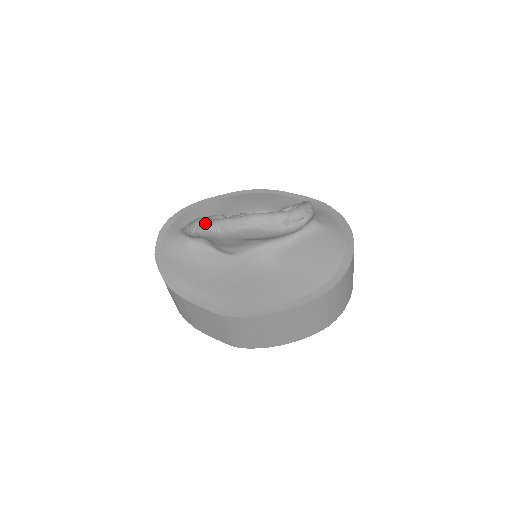
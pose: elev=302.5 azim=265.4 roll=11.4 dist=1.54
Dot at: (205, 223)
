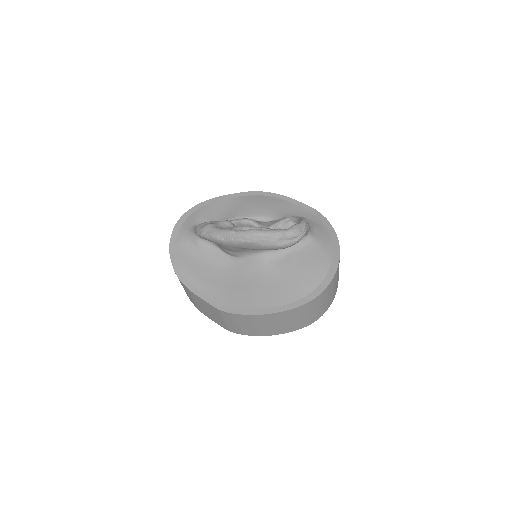
Dot at: (212, 230)
